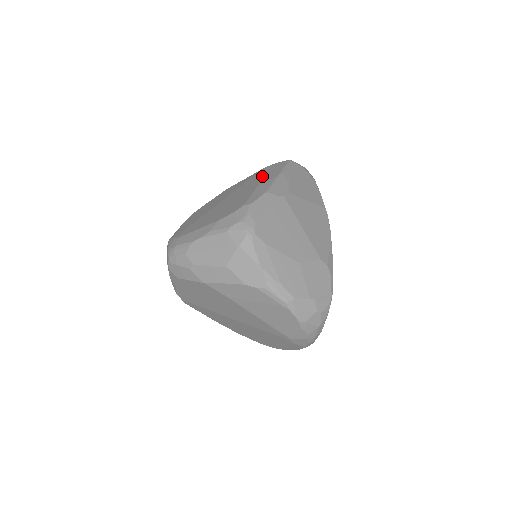
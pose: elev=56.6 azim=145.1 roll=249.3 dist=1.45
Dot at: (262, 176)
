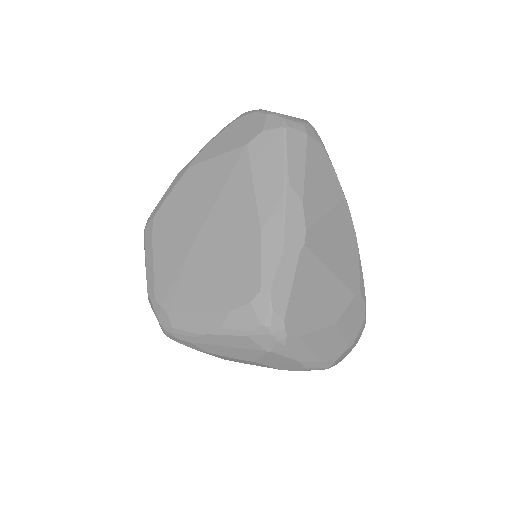
Dot at: (255, 186)
